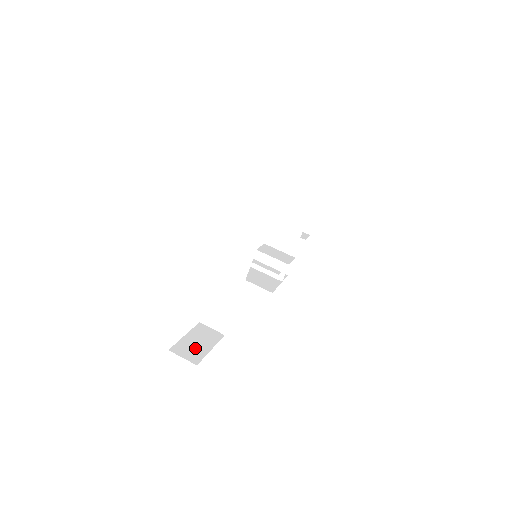
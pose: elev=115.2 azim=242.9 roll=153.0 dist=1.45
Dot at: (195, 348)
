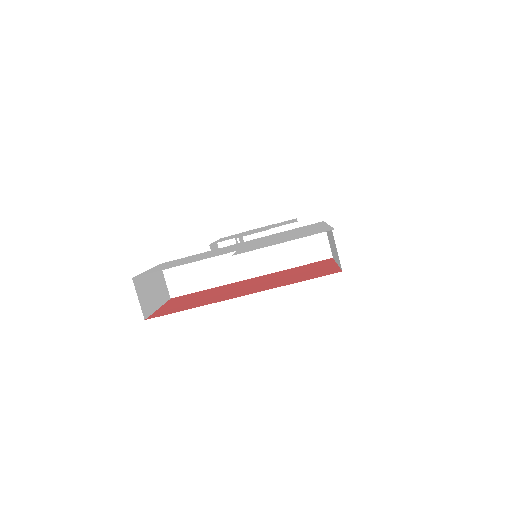
Dot at: (150, 295)
